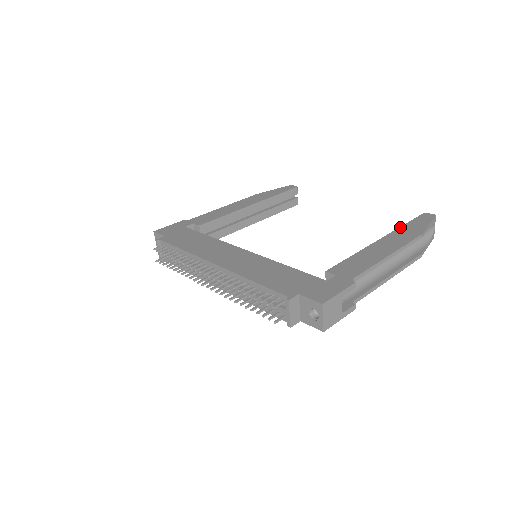
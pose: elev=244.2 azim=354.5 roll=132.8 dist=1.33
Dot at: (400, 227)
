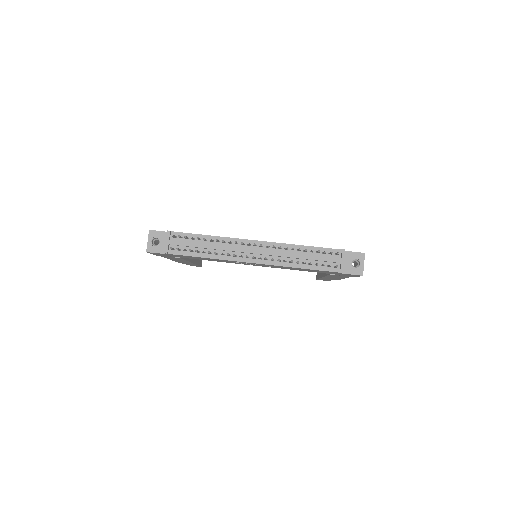
Dot at: occluded
